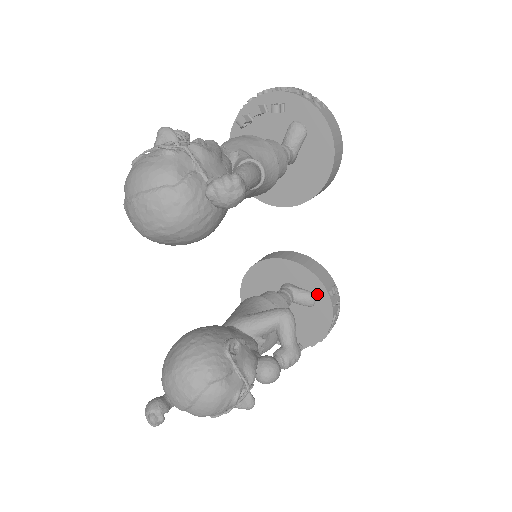
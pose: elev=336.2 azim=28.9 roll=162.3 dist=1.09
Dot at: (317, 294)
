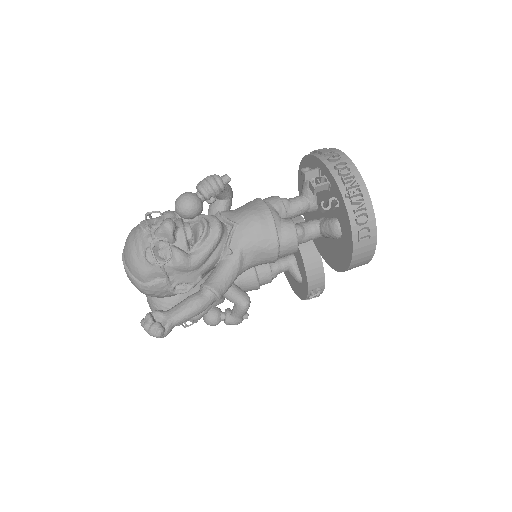
Dot at: (304, 283)
